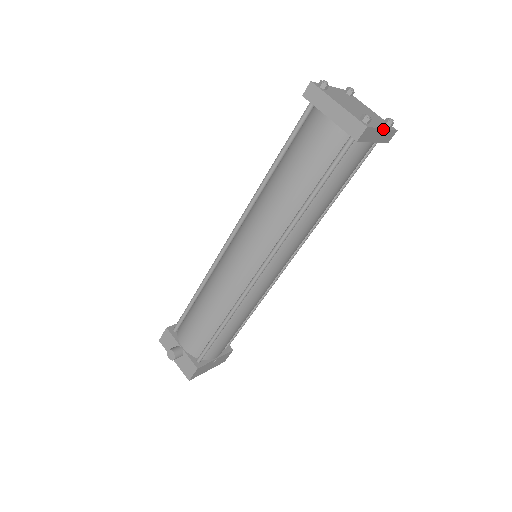
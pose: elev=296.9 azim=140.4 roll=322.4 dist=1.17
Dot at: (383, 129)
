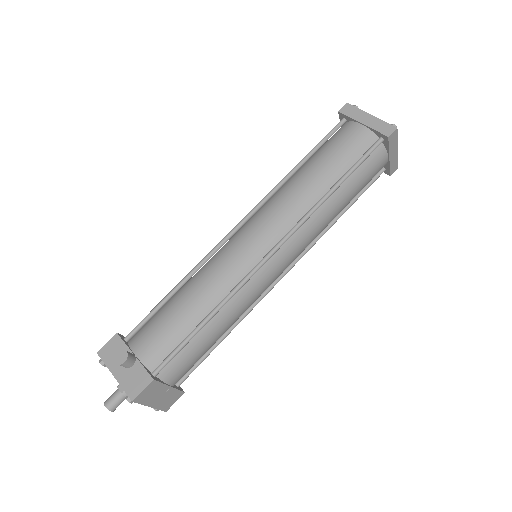
Dot at: (397, 150)
